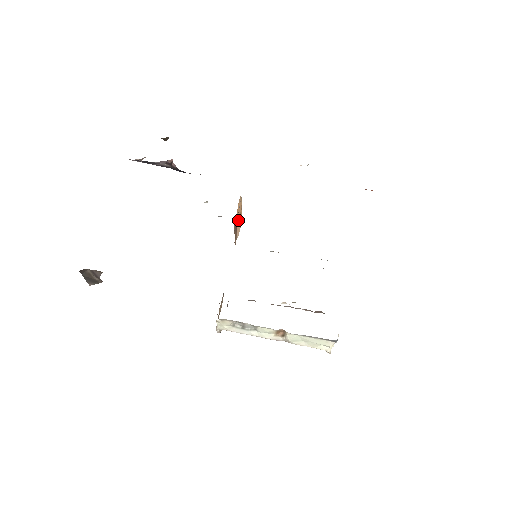
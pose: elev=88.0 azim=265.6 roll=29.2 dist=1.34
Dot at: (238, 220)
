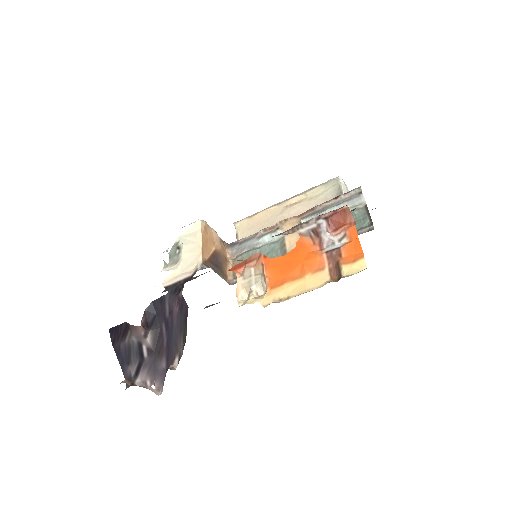
Dot at: (209, 241)
